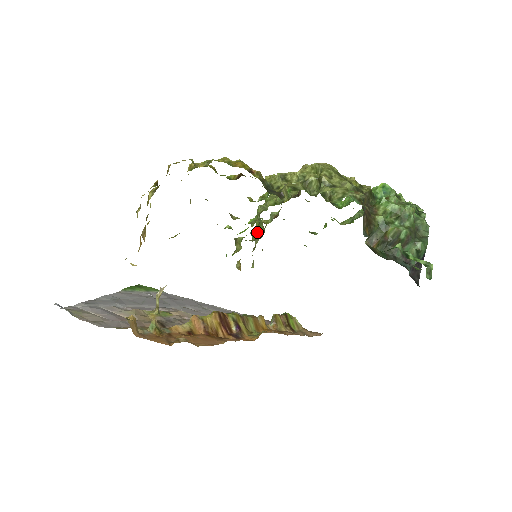
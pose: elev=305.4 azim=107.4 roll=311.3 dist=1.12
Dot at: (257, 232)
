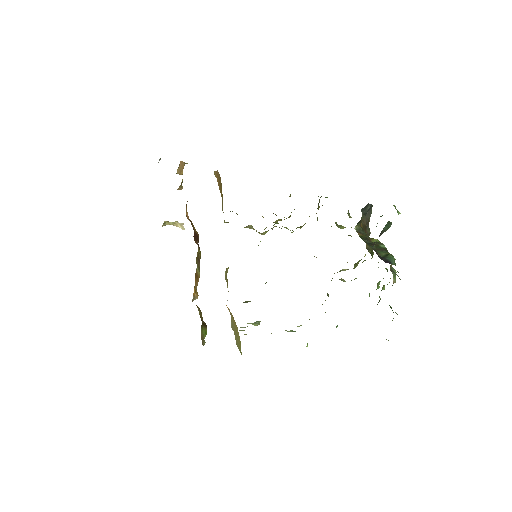
Dot at: occluded
